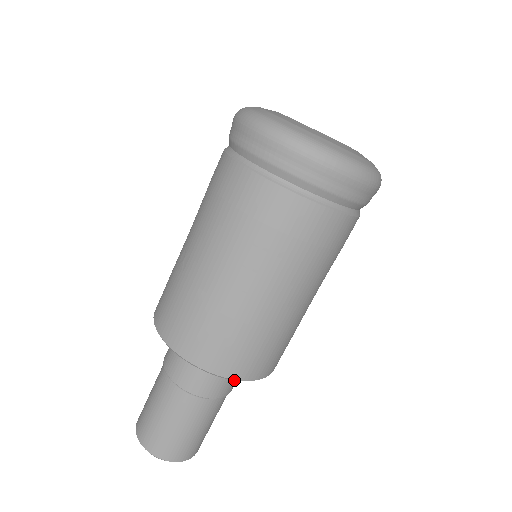
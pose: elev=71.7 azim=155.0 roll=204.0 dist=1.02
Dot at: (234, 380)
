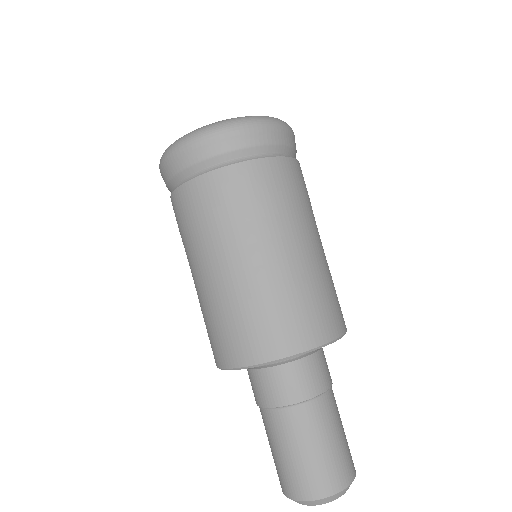
Dot at: (304, 378)
